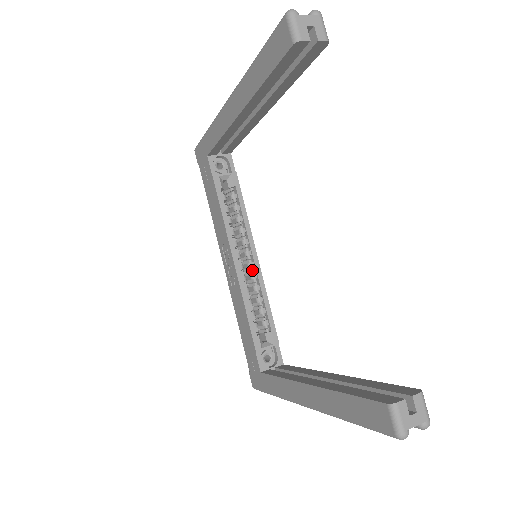
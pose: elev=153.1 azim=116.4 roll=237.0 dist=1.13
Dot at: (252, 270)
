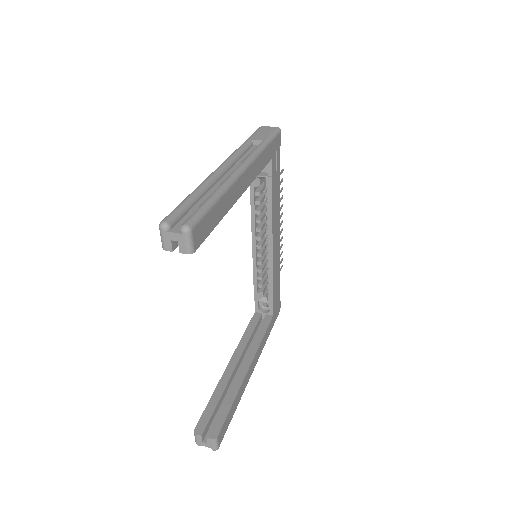
Dot at: occluded
